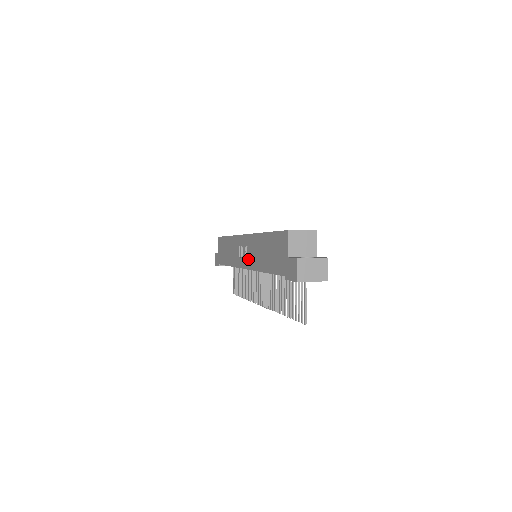
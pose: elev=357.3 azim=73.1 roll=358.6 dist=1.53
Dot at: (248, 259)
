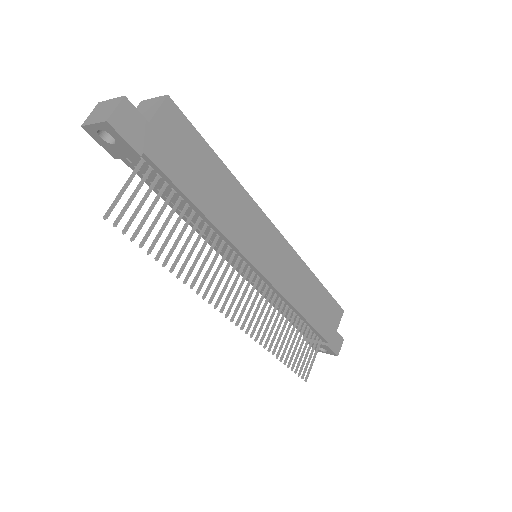
Dot at: occluded
